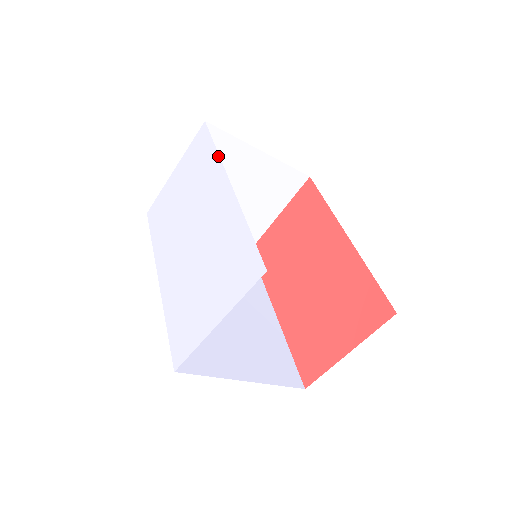
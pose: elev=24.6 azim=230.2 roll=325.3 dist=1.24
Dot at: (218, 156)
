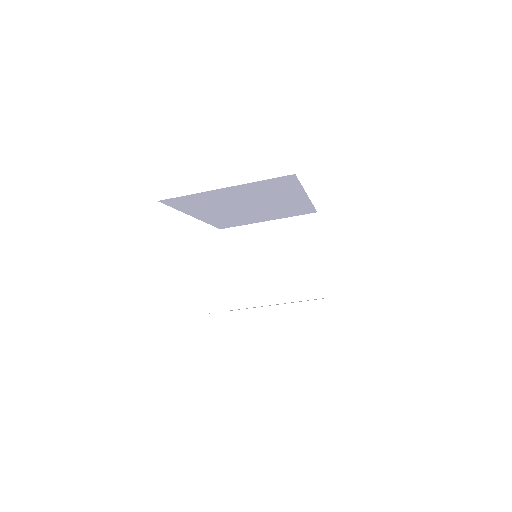
Dot at: occluded
